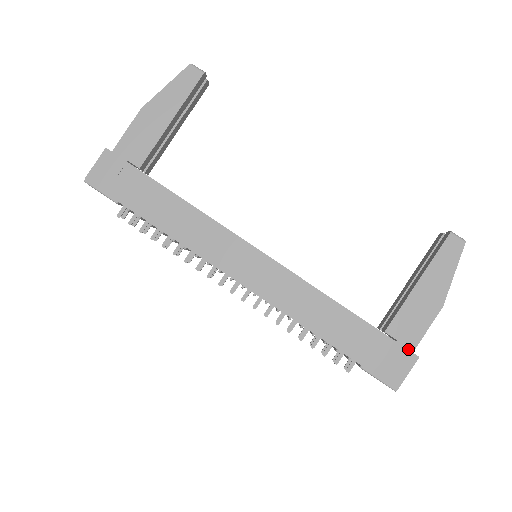
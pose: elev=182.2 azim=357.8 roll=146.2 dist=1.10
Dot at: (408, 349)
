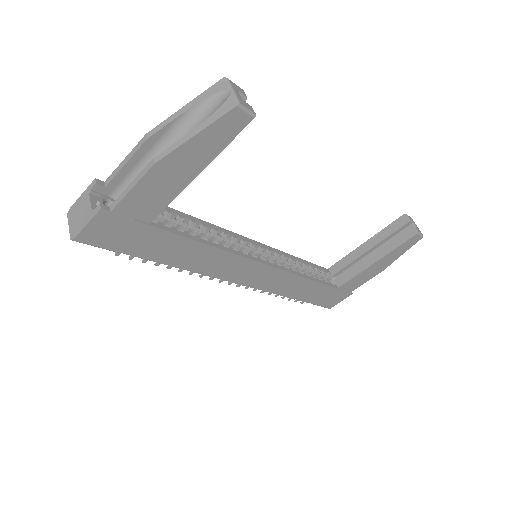
Dot at: (348, 292)
